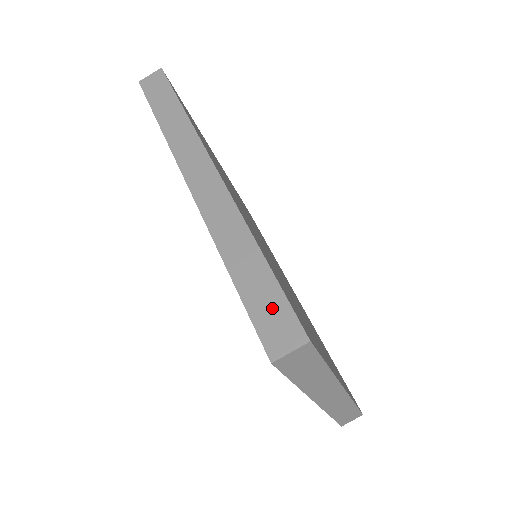
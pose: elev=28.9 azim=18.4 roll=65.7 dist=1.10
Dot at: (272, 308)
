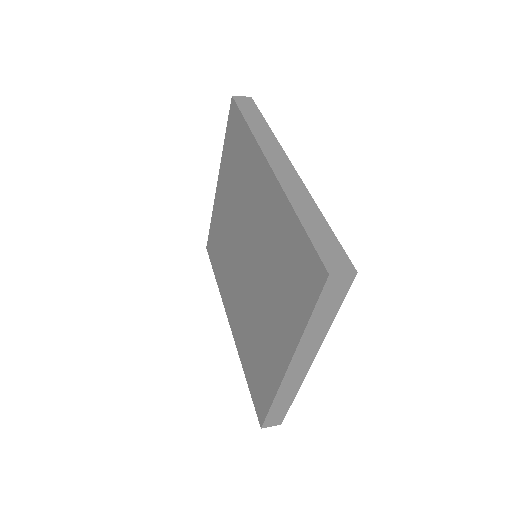
Dot at: (331, 247)
